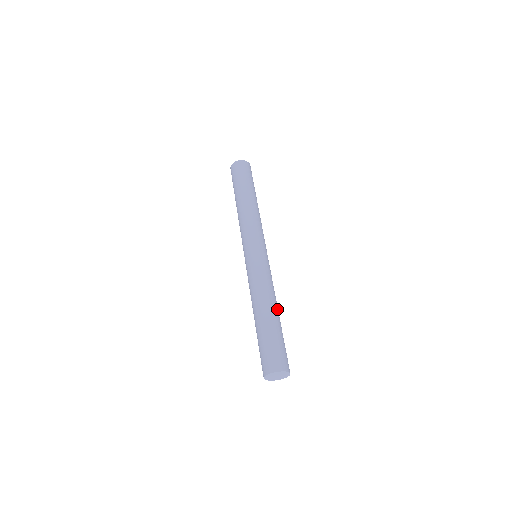
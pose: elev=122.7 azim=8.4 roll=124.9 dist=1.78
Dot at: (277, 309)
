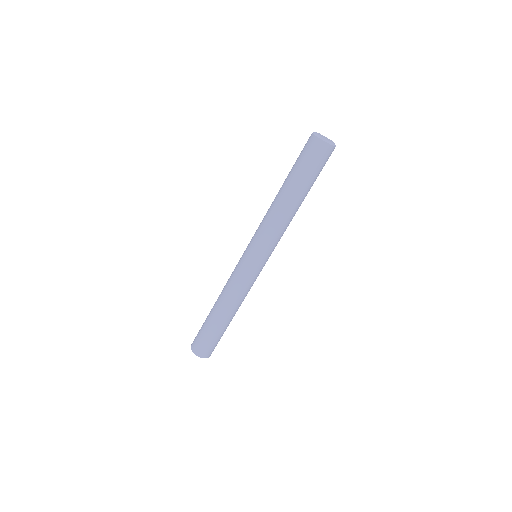
Dot at: occluded
